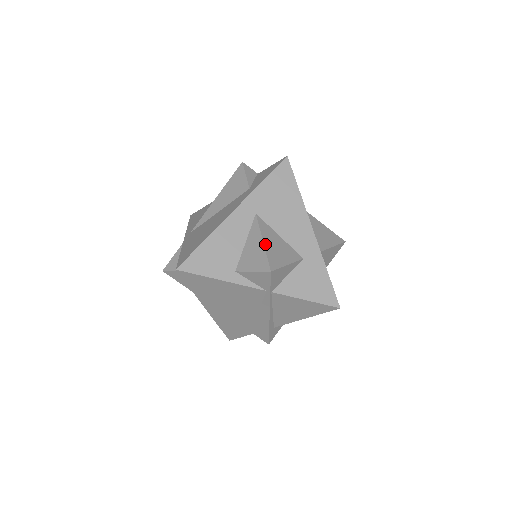
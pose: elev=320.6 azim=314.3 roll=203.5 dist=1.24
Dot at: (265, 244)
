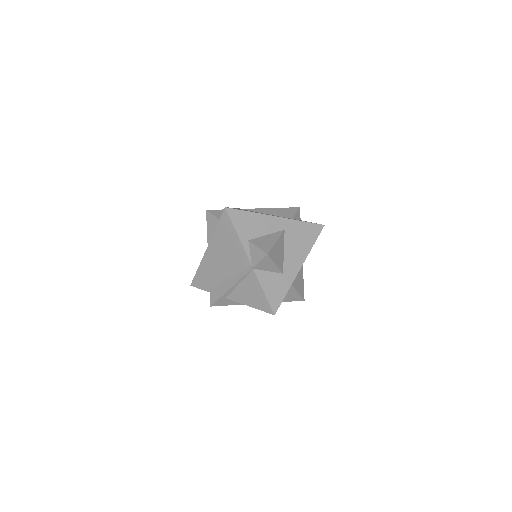
Dot at: (276, 243)
